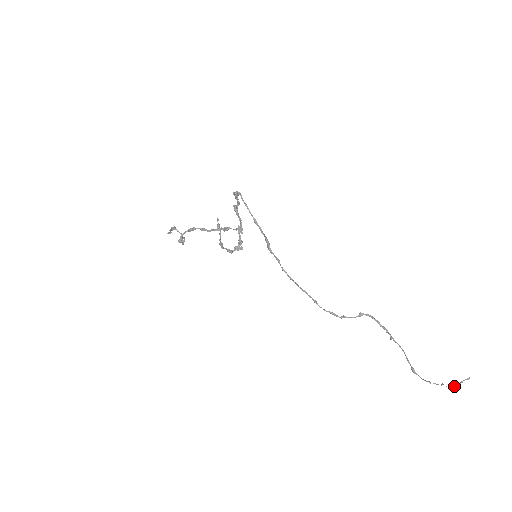
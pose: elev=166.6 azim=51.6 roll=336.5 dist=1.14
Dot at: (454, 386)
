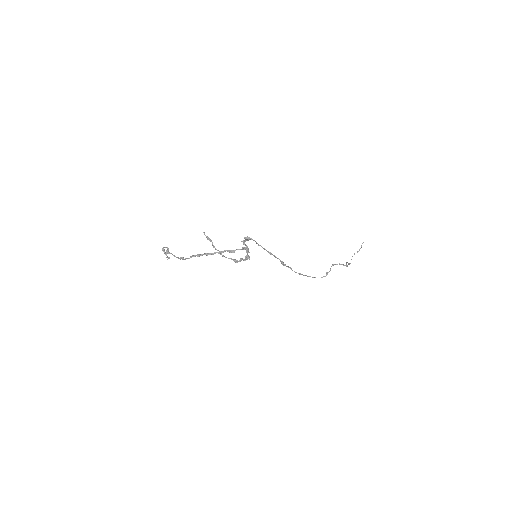
Dot at: occluded
